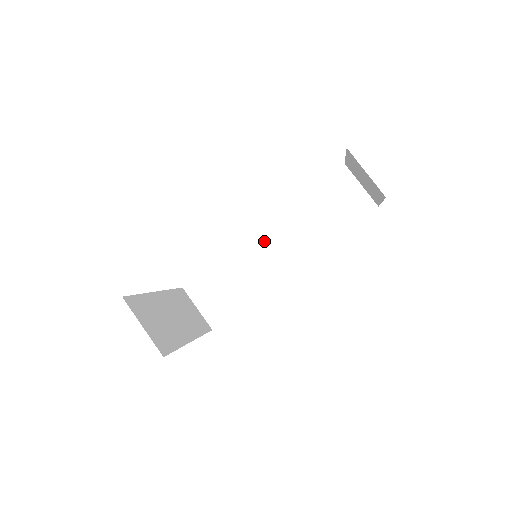
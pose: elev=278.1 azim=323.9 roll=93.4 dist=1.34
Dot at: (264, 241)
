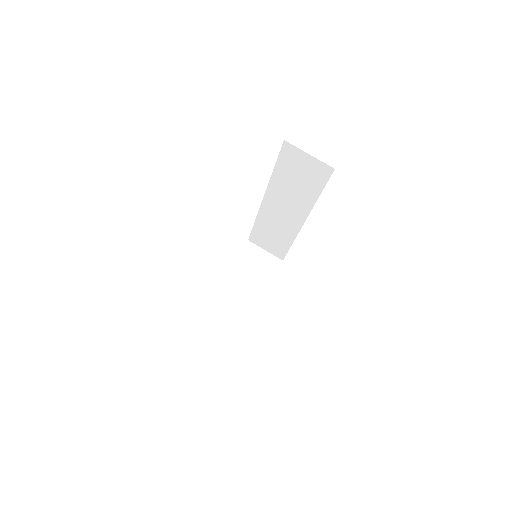
Dot at: (271, 208)
